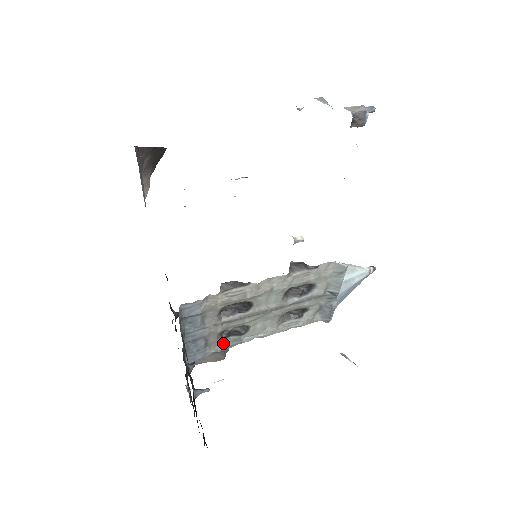
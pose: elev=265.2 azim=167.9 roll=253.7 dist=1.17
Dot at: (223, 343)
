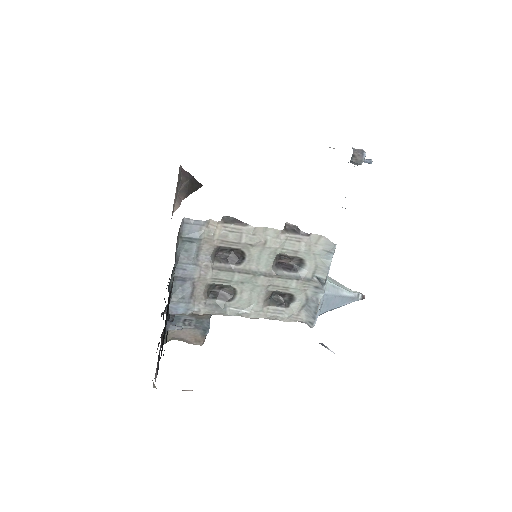
Dot at: (207, 304)
